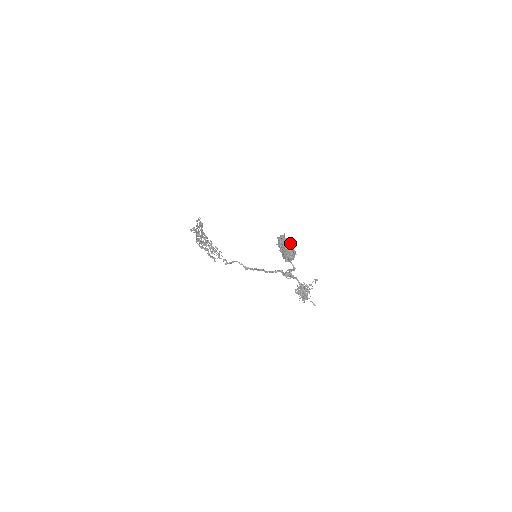
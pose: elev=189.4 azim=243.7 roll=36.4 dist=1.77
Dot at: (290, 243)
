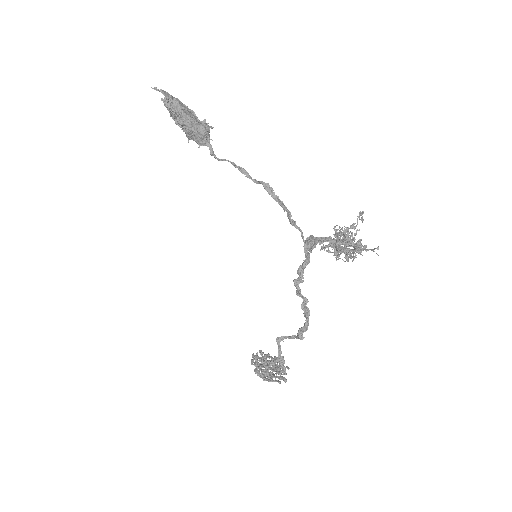
Dot at: occluded
